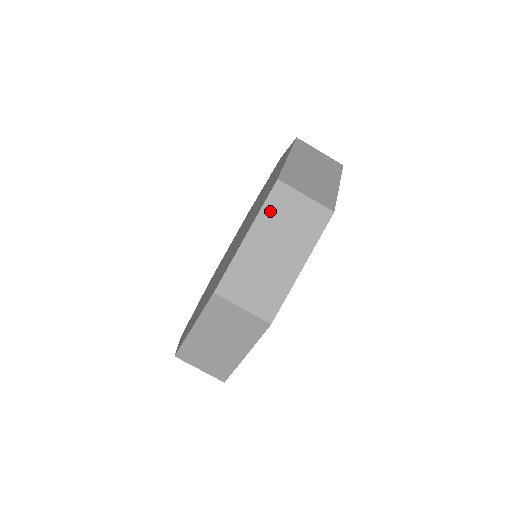
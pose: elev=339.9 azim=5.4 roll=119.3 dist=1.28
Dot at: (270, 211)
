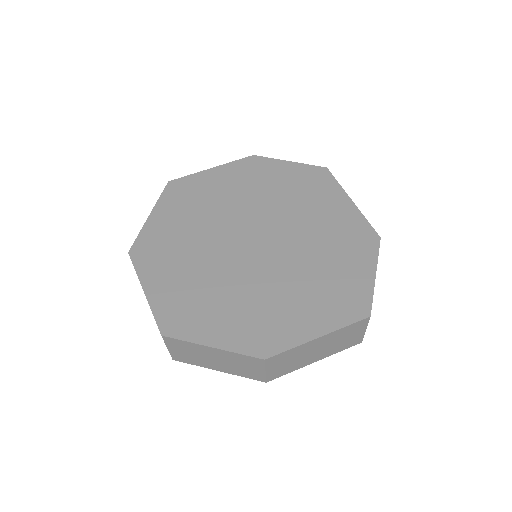
Dot at: (345, 330)
